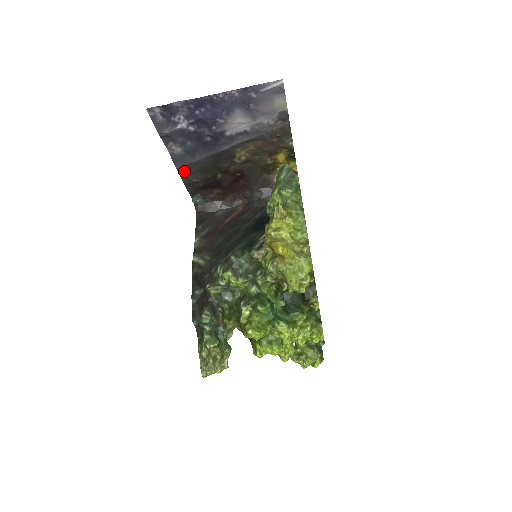
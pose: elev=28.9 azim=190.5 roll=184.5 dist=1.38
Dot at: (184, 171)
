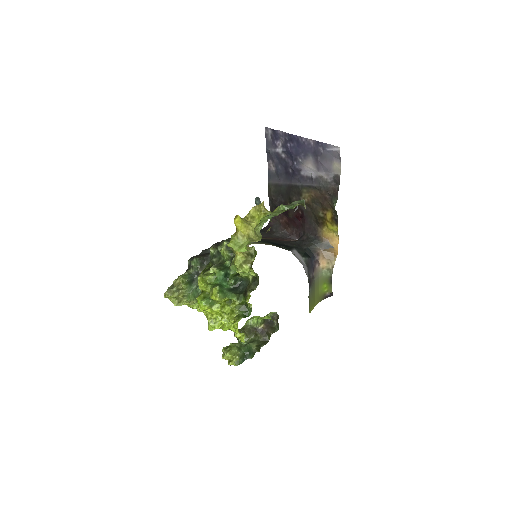
Dot at: (271, 187)
